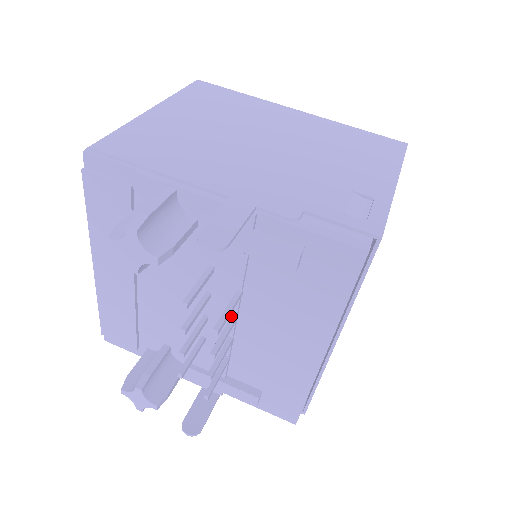
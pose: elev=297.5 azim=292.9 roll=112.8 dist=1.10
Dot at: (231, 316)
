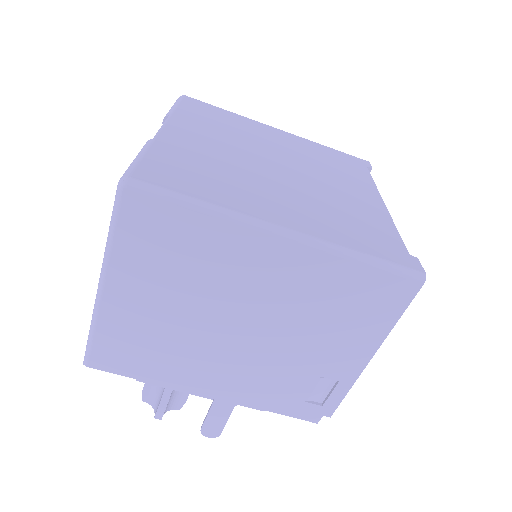
Dot at: occluded
